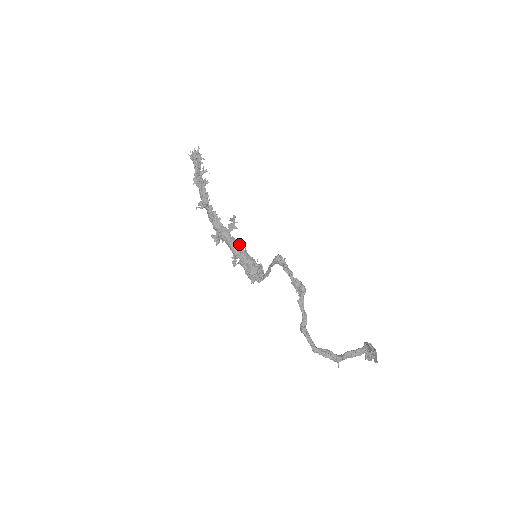
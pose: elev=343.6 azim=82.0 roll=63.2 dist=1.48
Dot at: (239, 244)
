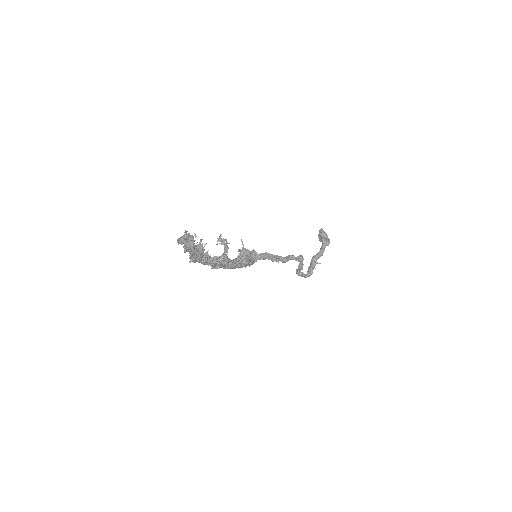
Dot at: (242, 261)
